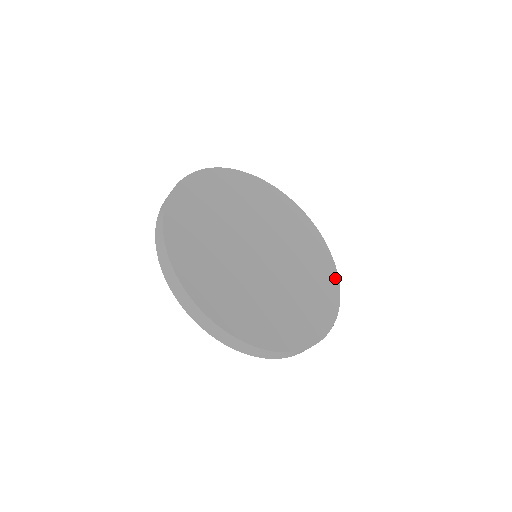
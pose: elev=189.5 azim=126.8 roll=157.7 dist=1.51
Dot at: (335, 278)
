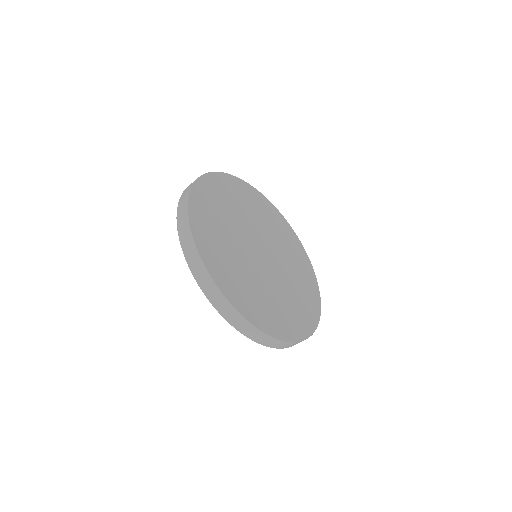
Dot at: (314, 276)
